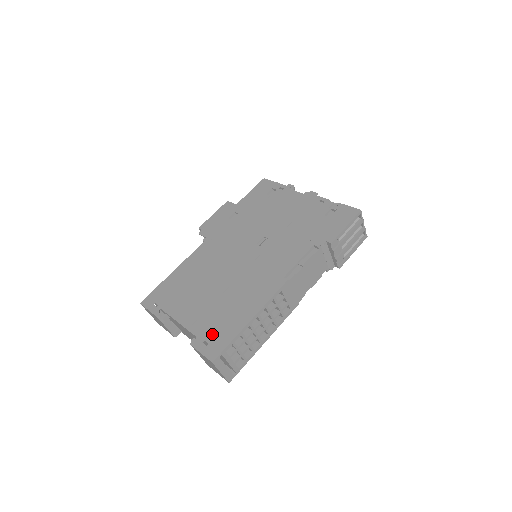
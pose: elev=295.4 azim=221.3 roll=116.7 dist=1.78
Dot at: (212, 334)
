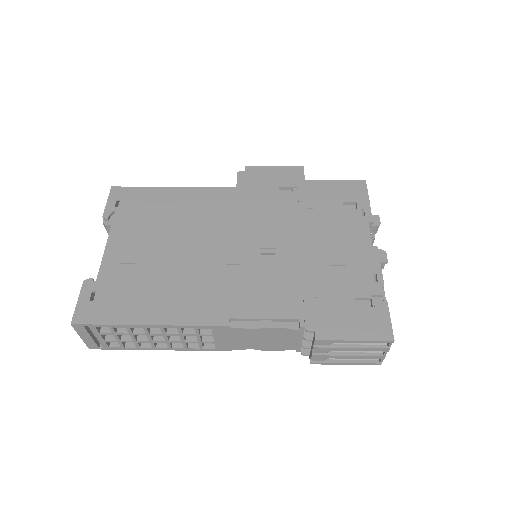
Dot at: (108, 295)
